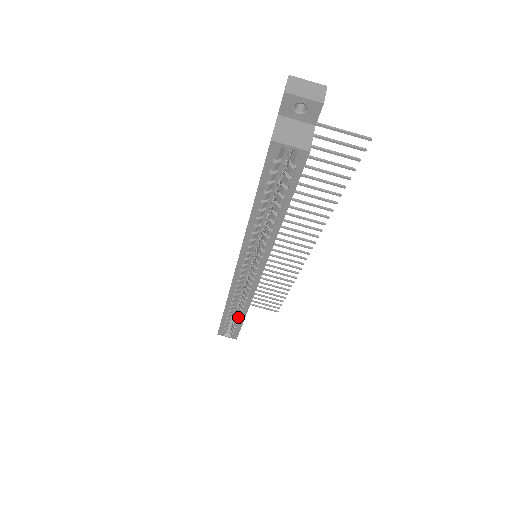
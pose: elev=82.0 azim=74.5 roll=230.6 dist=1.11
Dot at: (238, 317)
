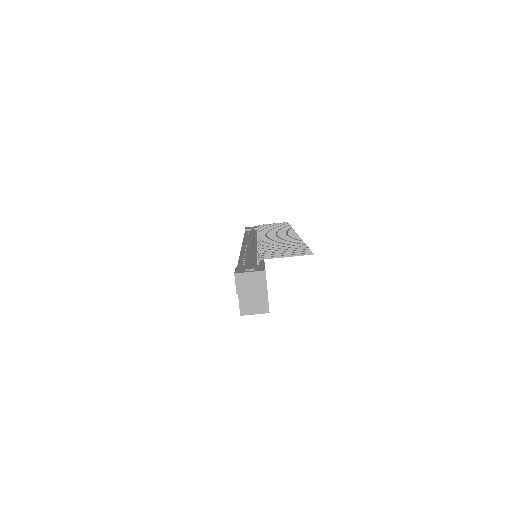
Dot at: occluded
